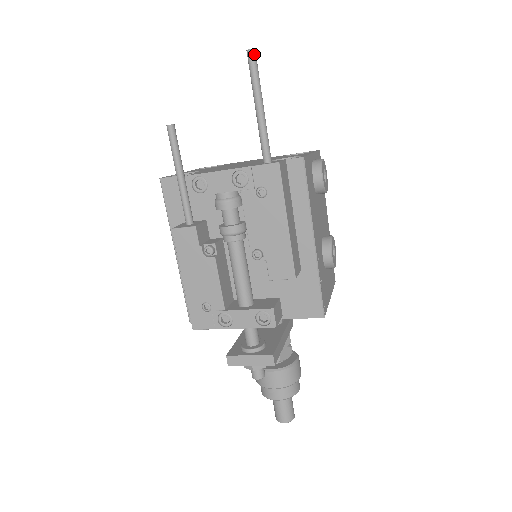
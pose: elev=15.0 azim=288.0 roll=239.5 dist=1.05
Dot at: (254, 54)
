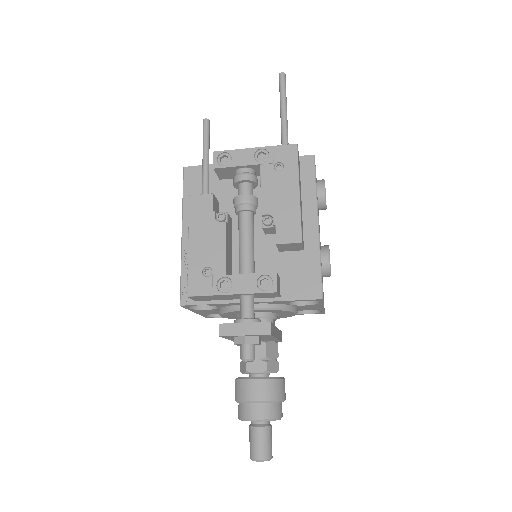
Dot at: (285, 76)
